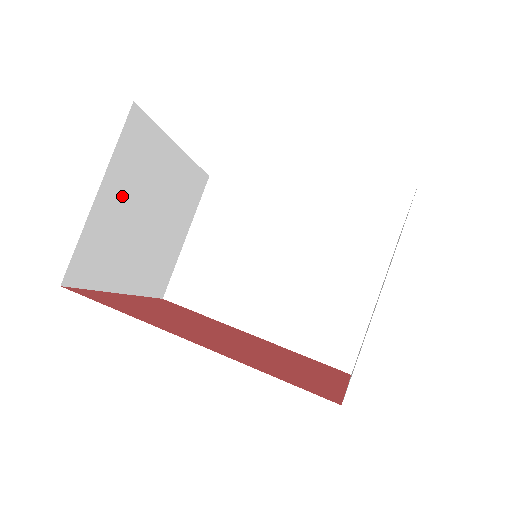
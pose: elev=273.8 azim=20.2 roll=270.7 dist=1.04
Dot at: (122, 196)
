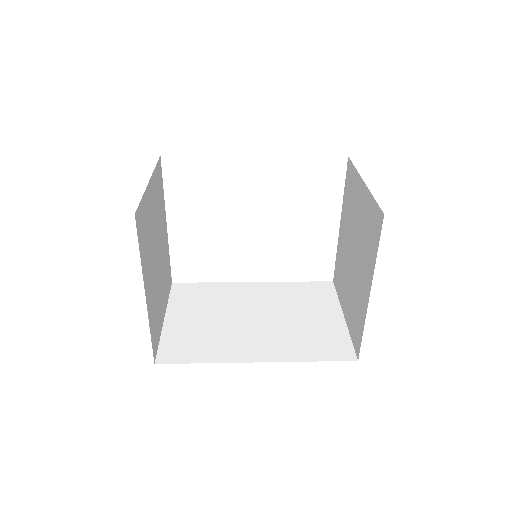
Dot at: (153, 207)
